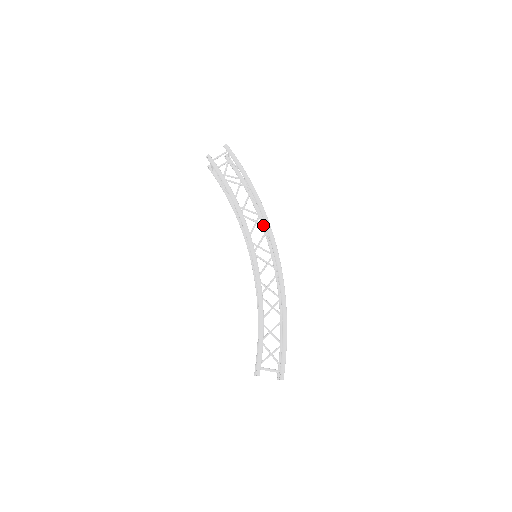
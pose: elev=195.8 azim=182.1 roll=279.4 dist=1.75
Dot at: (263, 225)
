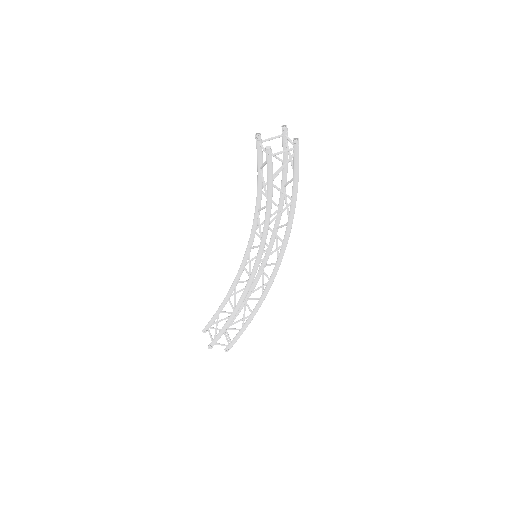
Dot at: (281, 241)
